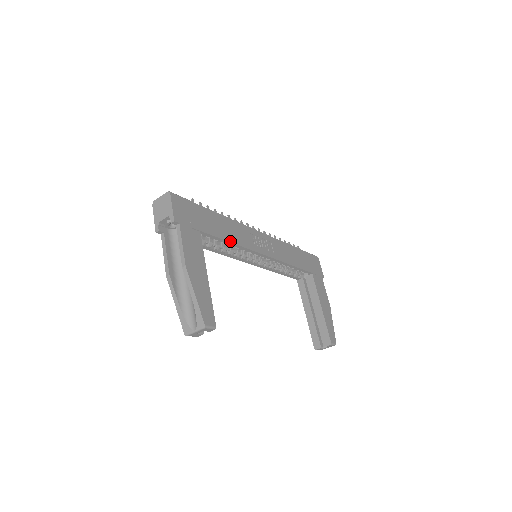
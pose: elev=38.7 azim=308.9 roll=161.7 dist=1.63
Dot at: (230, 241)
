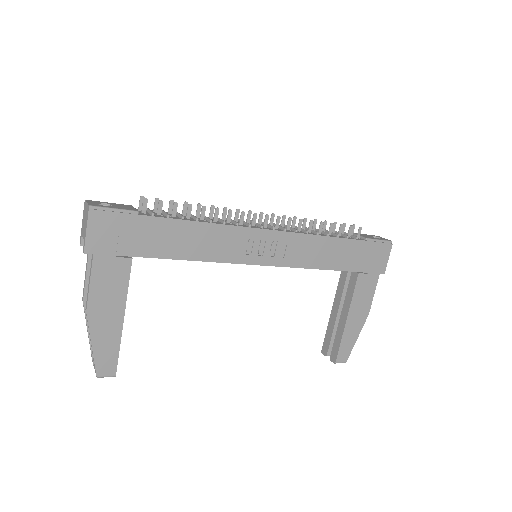
Dot at: (192, 259)
